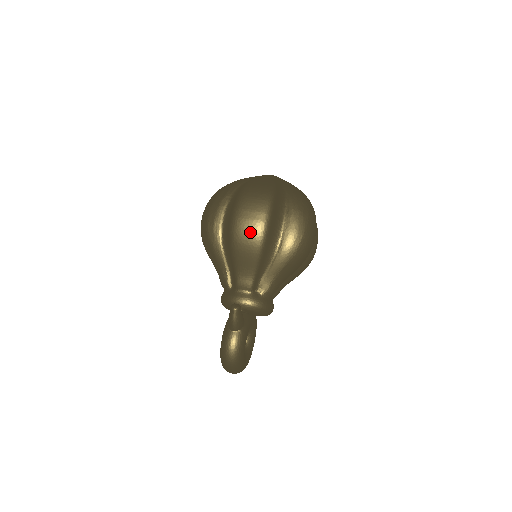
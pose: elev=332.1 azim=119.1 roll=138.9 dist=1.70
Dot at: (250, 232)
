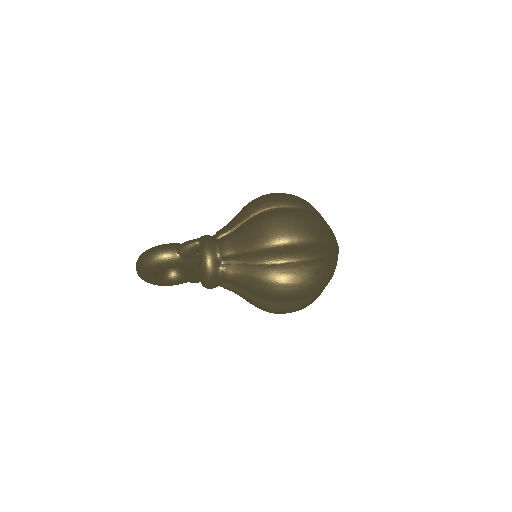
Dot at: (275, 230)
